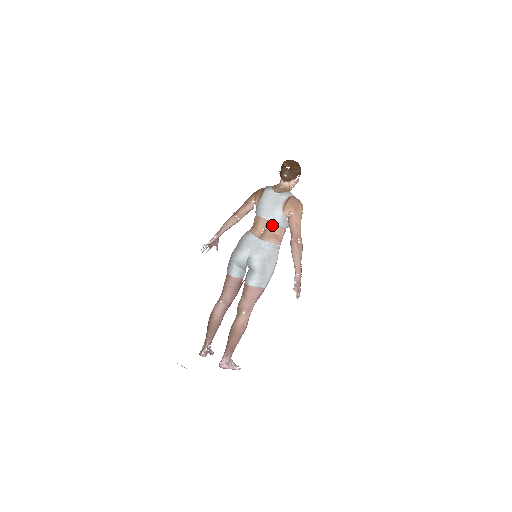
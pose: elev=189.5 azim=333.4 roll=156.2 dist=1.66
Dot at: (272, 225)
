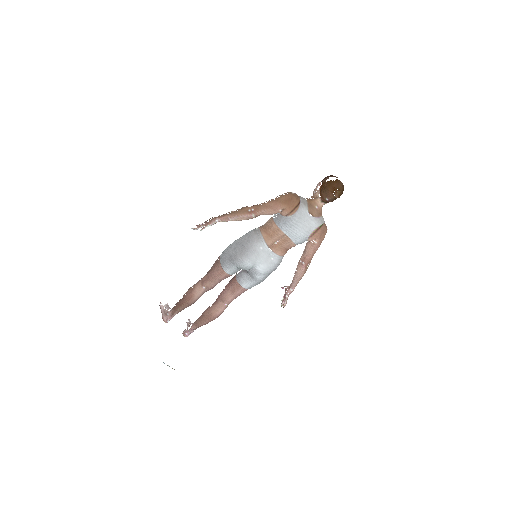
Dot at: (290, 243)
